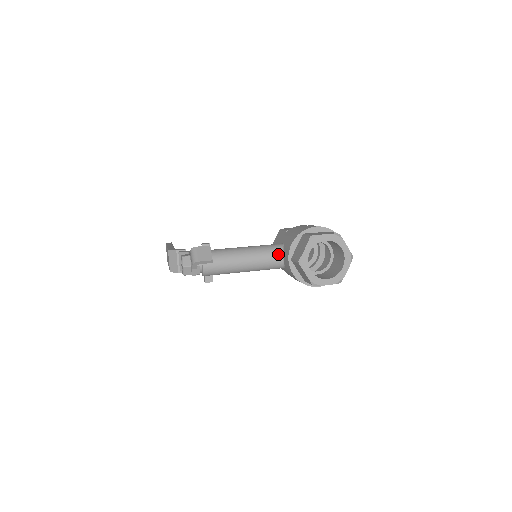
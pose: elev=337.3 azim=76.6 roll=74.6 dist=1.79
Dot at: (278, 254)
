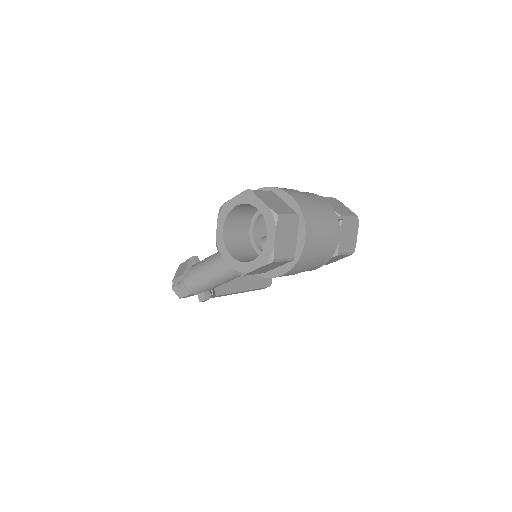
Dot at: occluded
